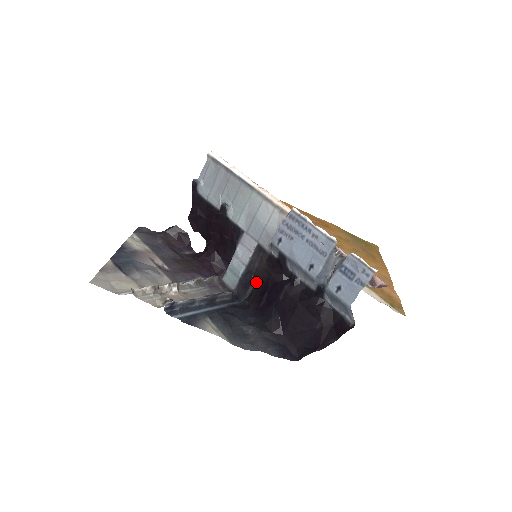
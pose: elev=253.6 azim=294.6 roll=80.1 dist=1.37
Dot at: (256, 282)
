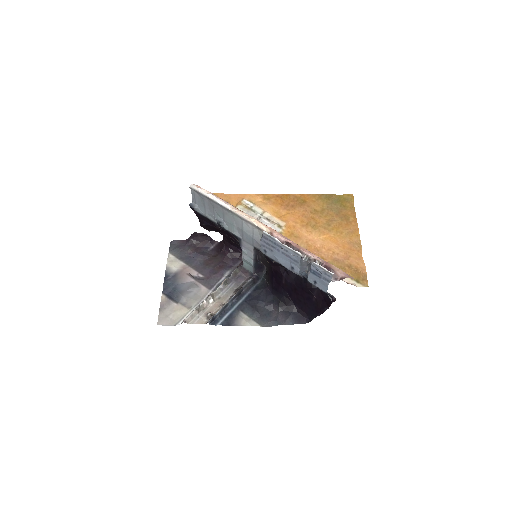
Dot at: occluded
